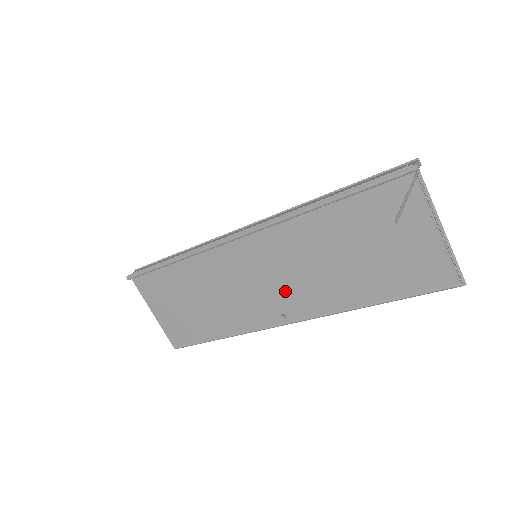
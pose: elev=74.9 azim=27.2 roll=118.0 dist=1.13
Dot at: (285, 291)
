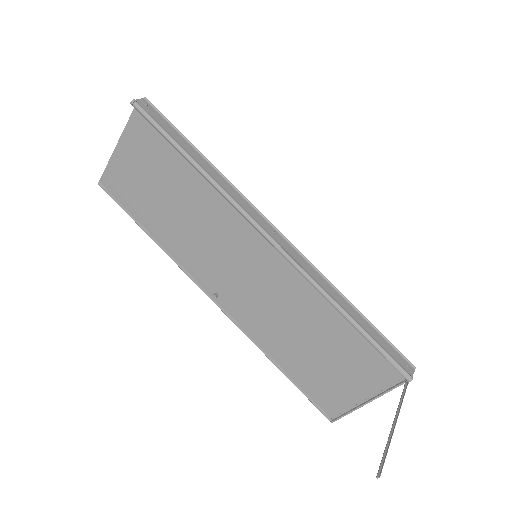
Dot at: (240, 292)
